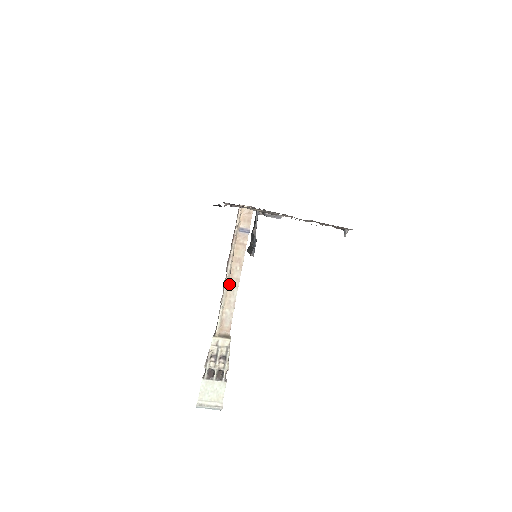
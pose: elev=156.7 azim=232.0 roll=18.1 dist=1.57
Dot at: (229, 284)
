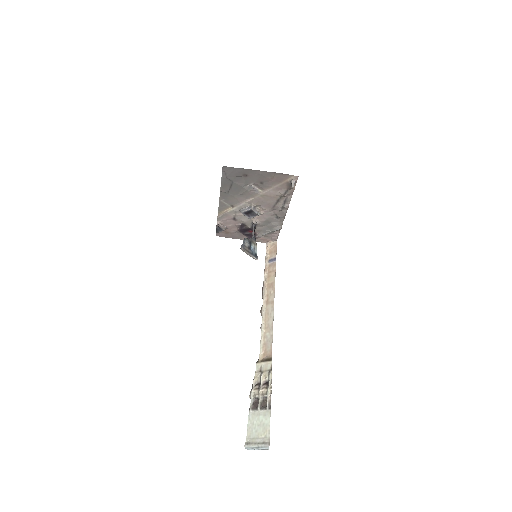
Dot at: (266, 309)
